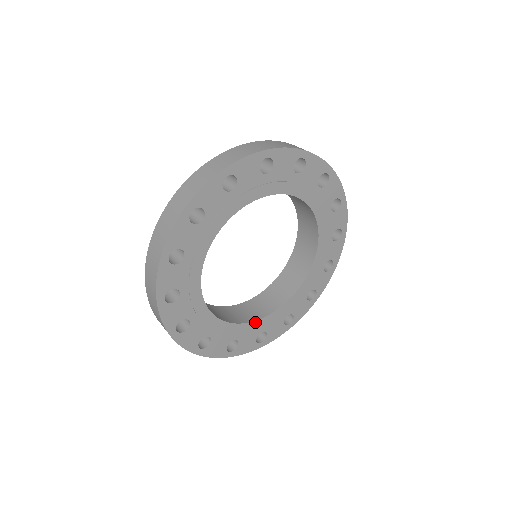
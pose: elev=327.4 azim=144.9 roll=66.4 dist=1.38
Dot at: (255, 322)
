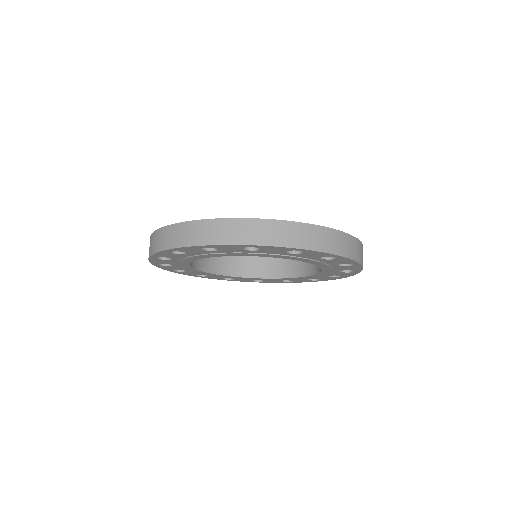
Dot at: (250, 278)
